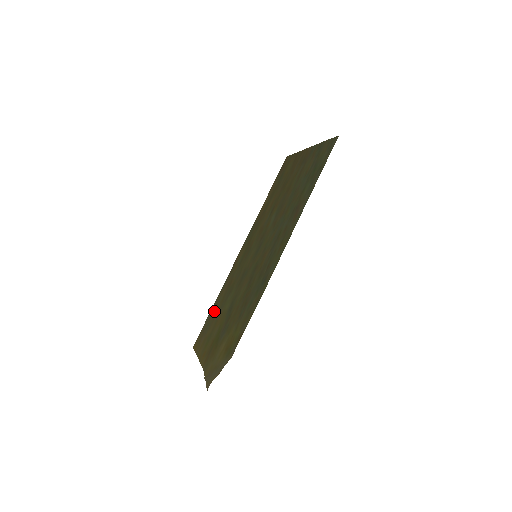
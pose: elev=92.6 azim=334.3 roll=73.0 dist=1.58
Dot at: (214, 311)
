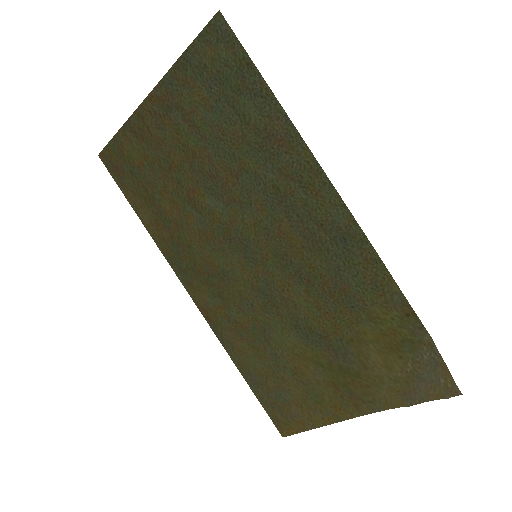
Dot at: (261, 376)
